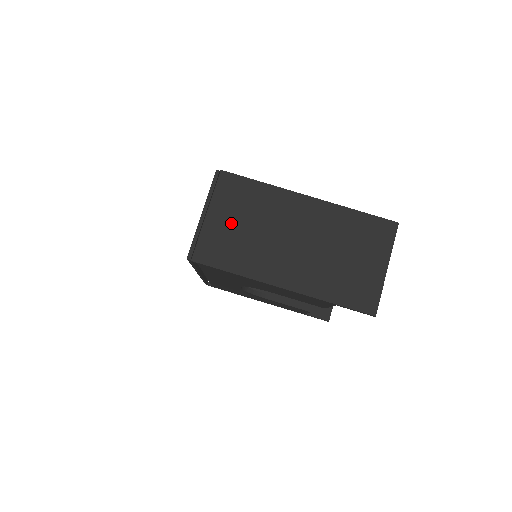
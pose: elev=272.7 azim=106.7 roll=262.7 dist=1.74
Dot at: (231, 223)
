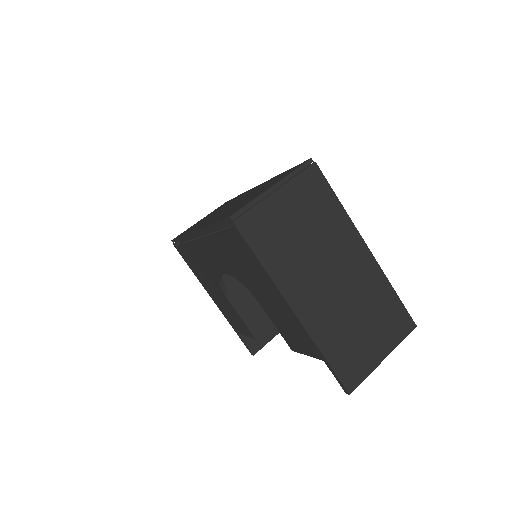
Dot at: (291, 216)
